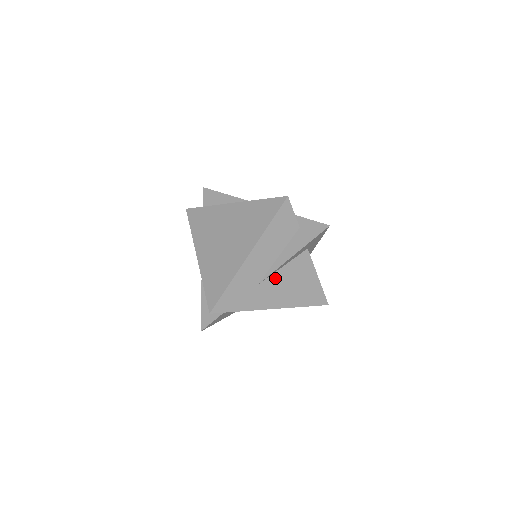
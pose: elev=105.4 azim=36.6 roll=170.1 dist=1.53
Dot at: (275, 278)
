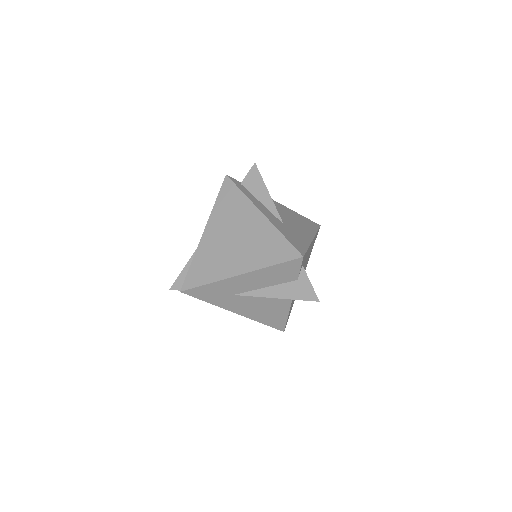
Dot at: (251, 298)
